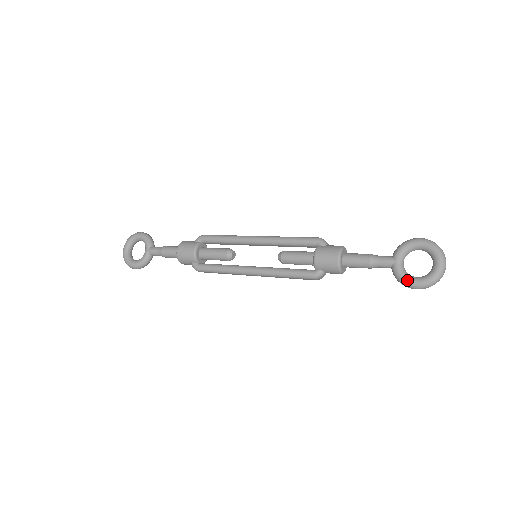
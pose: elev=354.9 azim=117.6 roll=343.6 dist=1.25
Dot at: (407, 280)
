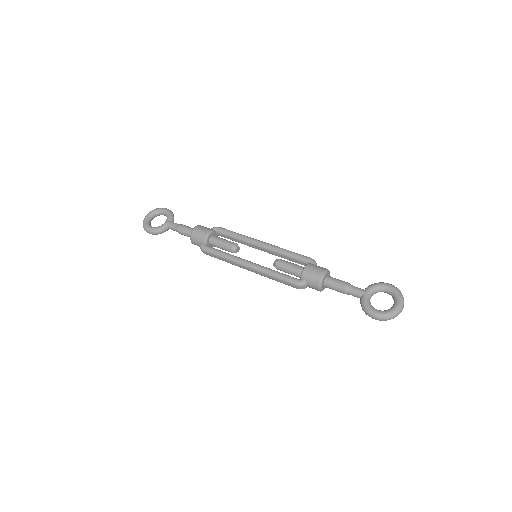
Dot at: (370, 308)
